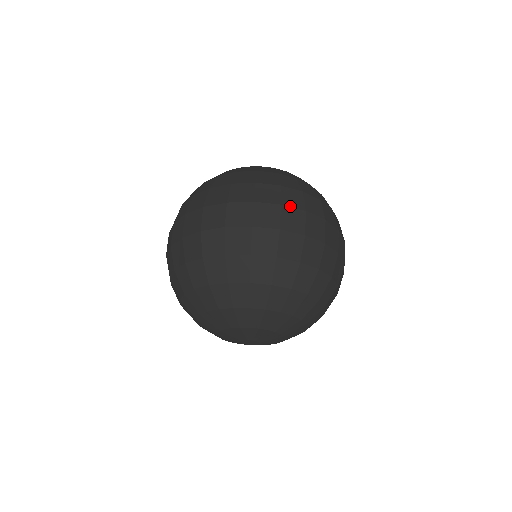
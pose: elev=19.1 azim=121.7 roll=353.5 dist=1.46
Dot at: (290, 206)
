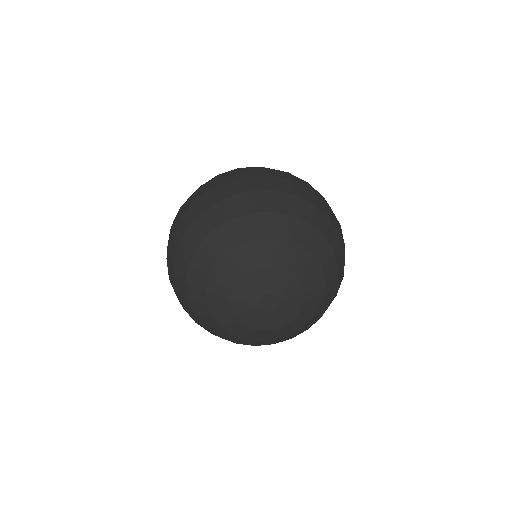
Dot at: (273, 169)
